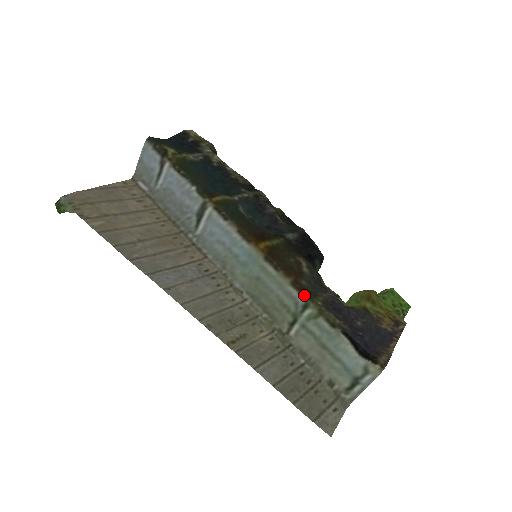
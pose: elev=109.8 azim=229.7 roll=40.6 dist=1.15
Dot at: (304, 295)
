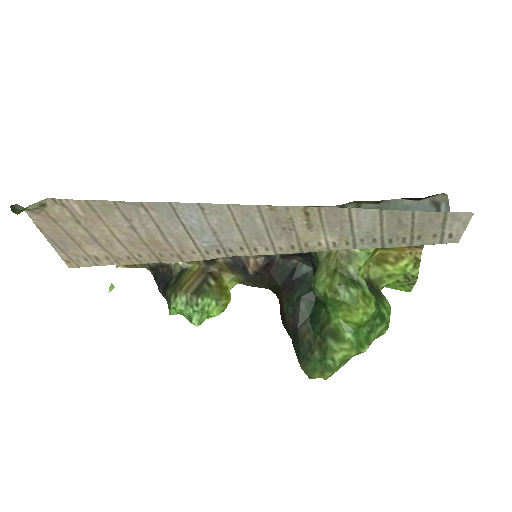
Dot at: (333, 206)
